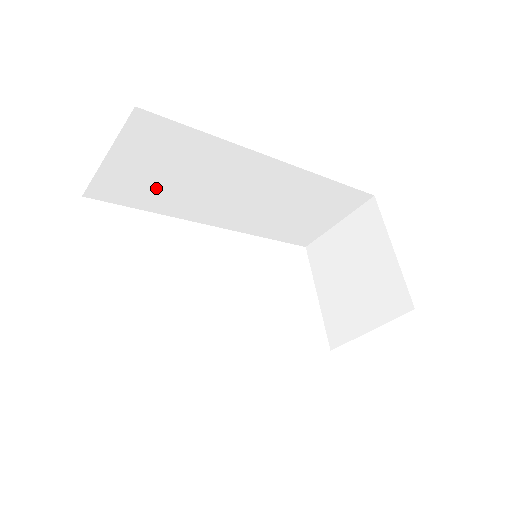
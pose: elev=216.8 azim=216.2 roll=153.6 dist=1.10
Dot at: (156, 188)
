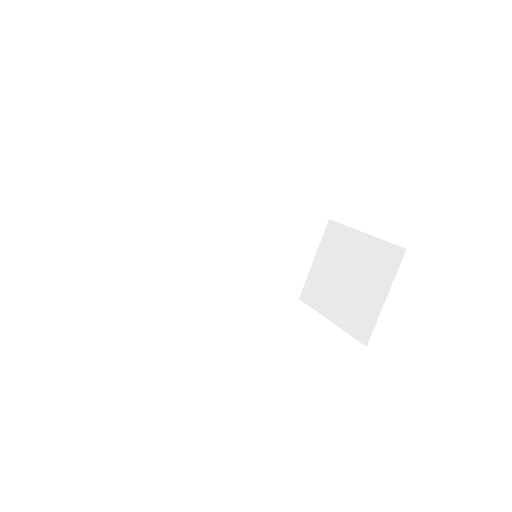
Dot at: (152, 240)
